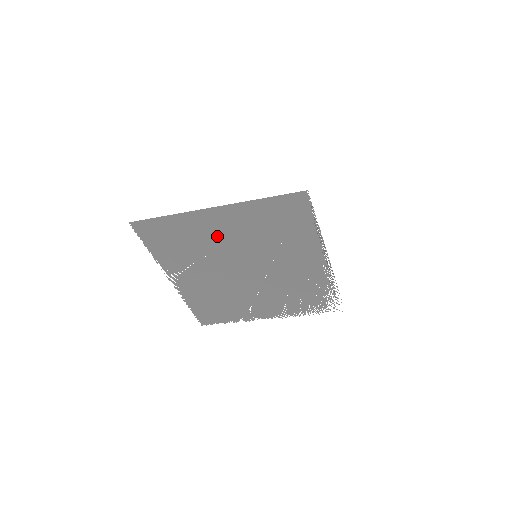
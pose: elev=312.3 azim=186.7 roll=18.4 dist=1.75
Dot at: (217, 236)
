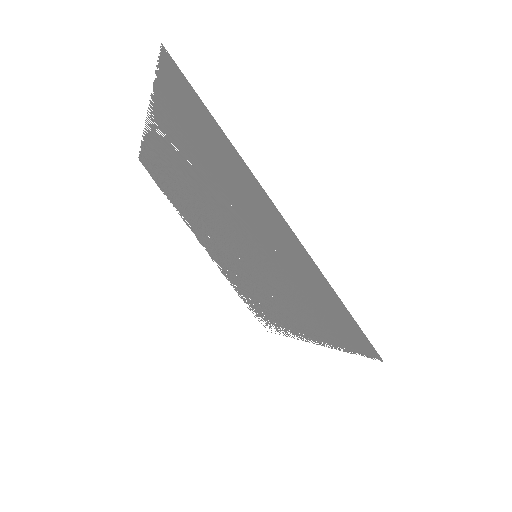
Dot at: (245, 207)
